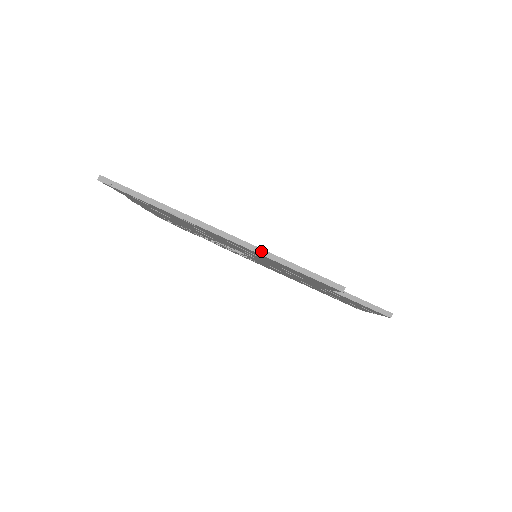
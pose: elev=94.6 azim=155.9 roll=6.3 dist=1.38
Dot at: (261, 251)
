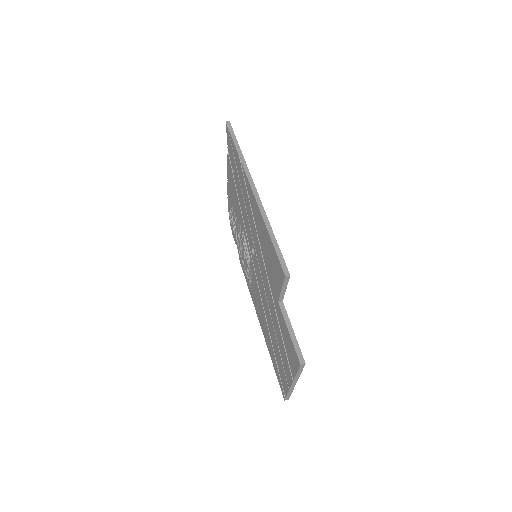
Dot at: (263, 211)
